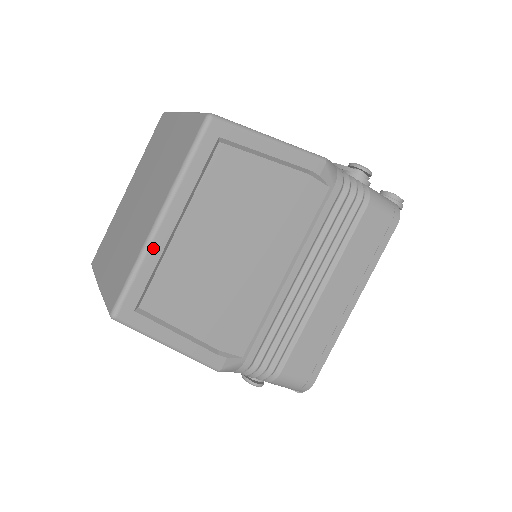
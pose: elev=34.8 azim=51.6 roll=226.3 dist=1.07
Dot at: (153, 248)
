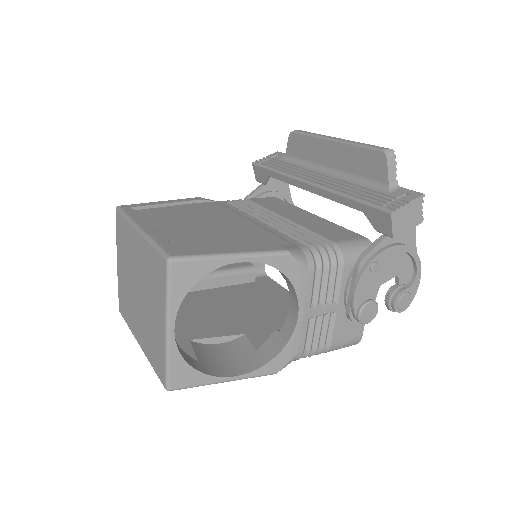
Dot at: occluded
